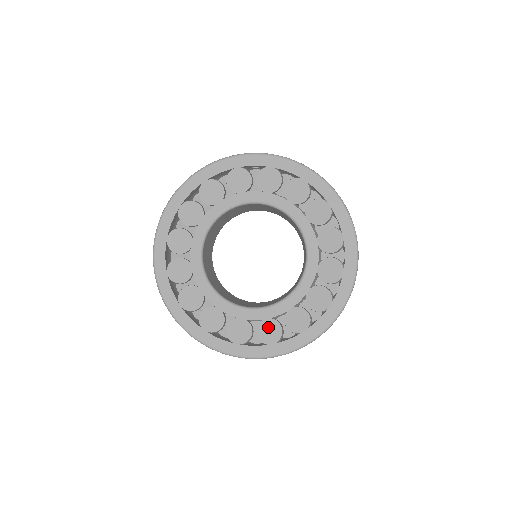
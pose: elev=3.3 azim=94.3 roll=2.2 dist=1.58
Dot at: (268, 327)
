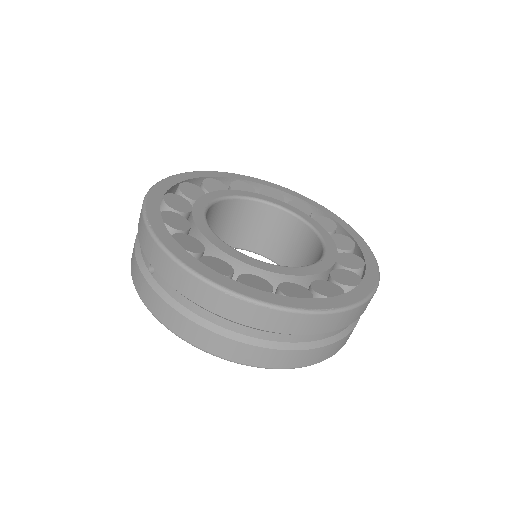
Dot at: (292, 288)
